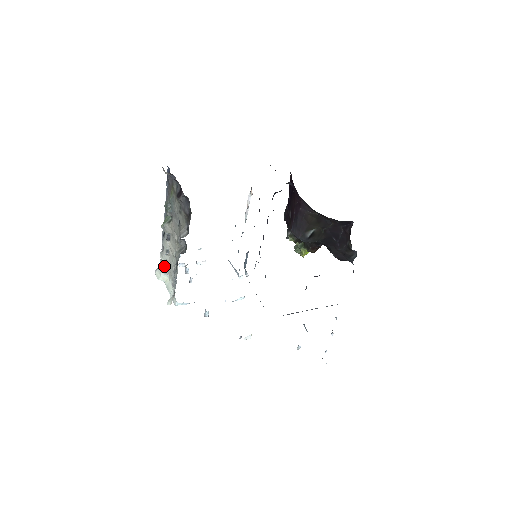
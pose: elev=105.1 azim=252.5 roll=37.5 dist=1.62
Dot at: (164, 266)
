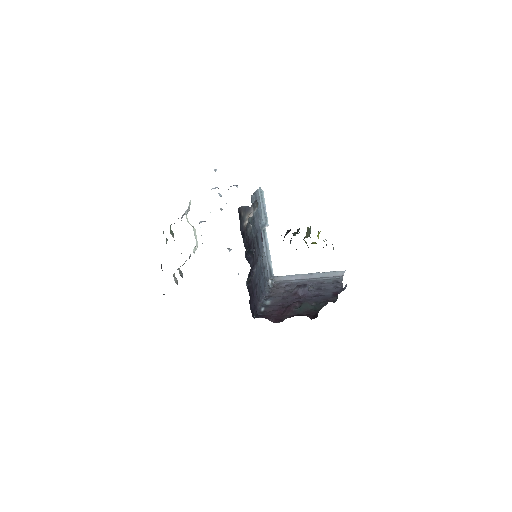
Dot at: occluded
